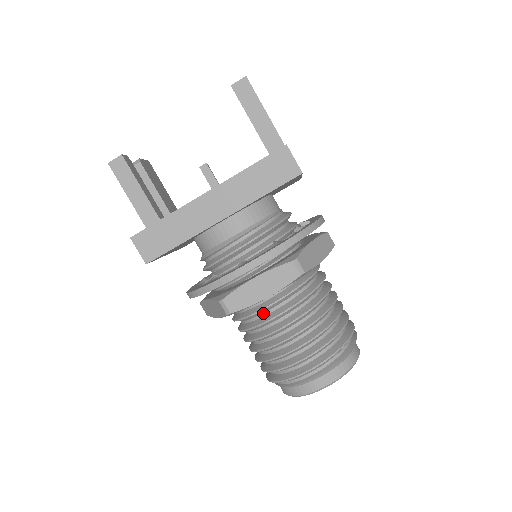
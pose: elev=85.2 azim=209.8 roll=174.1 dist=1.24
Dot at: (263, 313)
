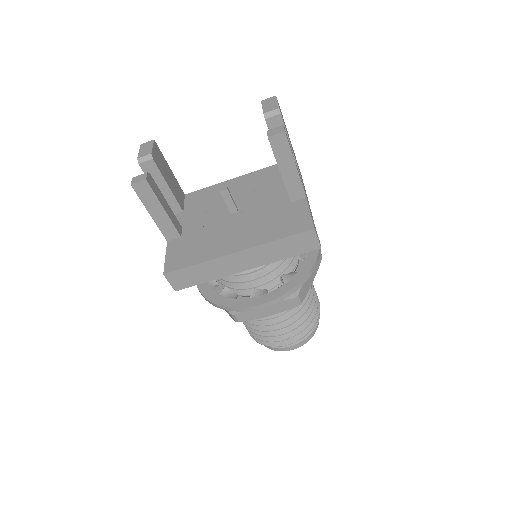
Dot at: occluded
